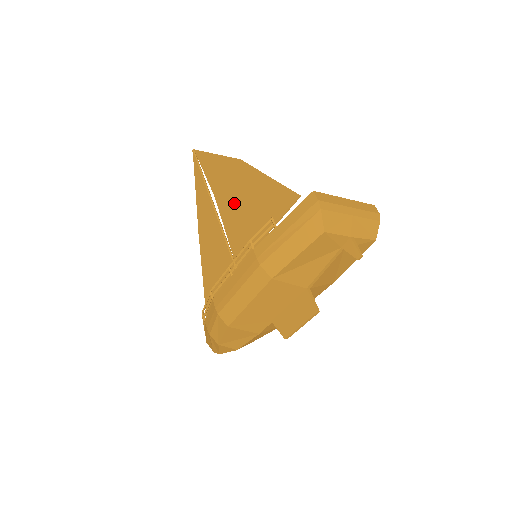
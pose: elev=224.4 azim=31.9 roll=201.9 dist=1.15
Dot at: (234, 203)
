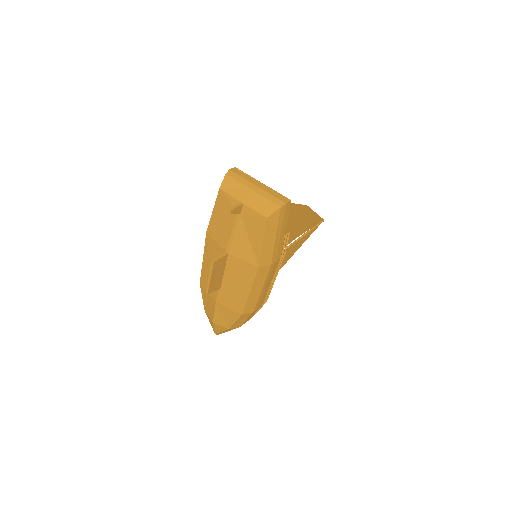
Dot at: occluded
